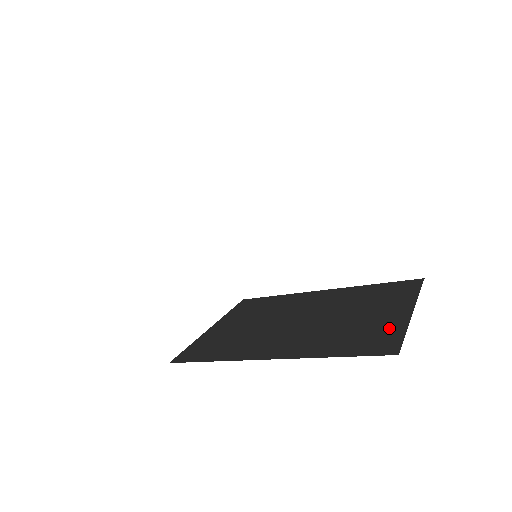
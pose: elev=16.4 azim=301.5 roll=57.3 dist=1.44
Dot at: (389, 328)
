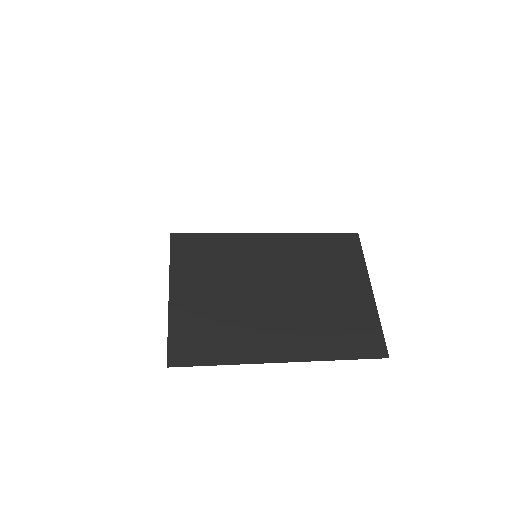
Dot at: (366, 318)
